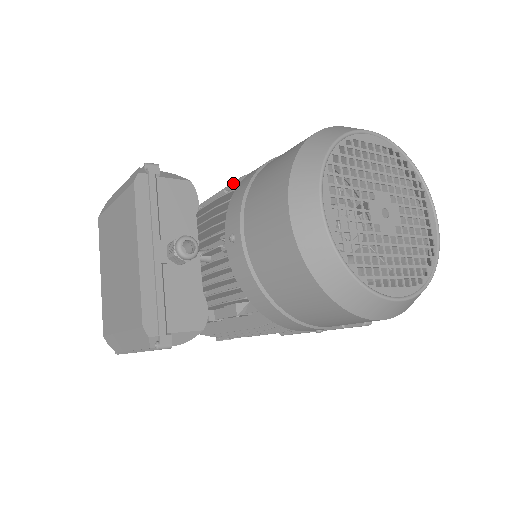
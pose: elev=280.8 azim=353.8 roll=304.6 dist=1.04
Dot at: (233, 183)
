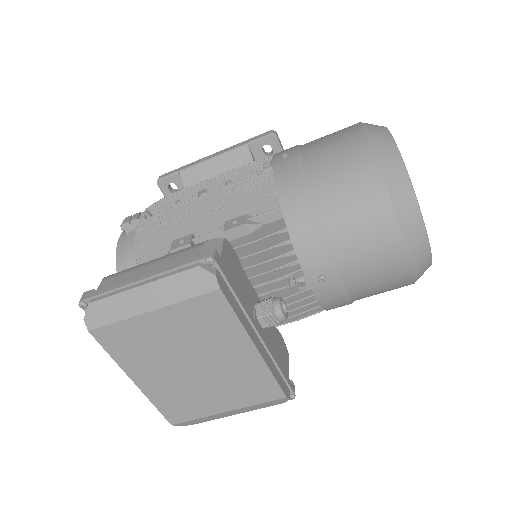
Dot at: (232, 206)
